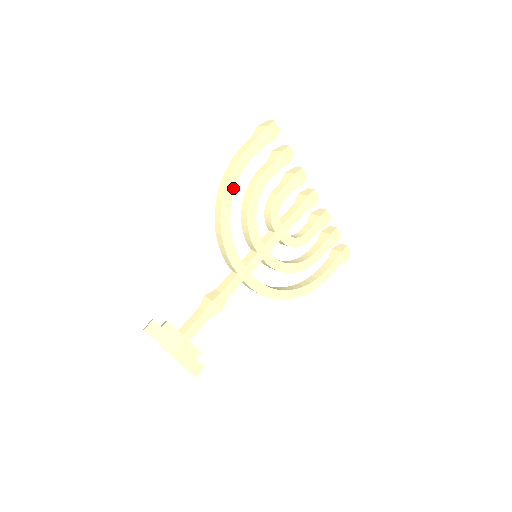
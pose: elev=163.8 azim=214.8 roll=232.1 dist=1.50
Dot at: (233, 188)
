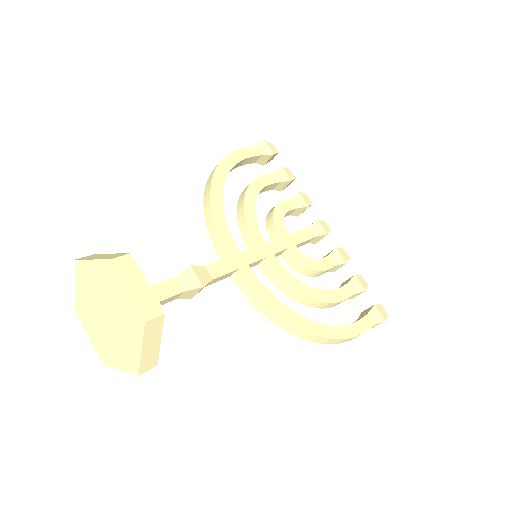
Dot at: (227, 169)
